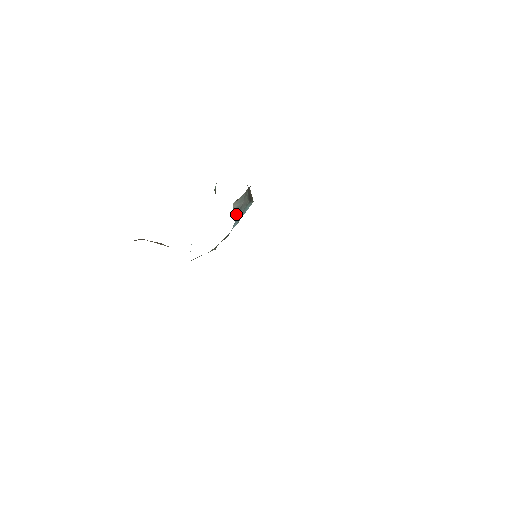
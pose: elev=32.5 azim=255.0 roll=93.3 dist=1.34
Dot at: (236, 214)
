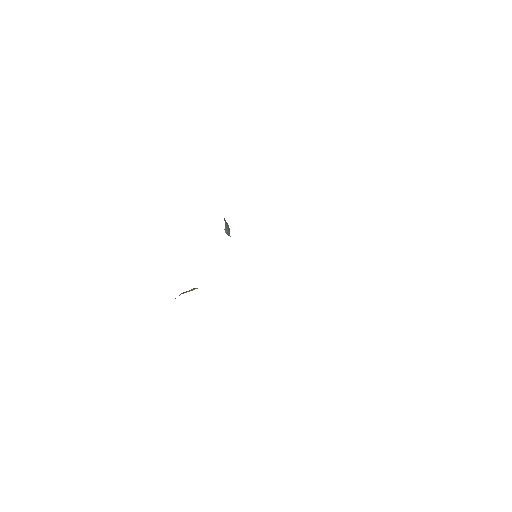
Dot at: occluded
